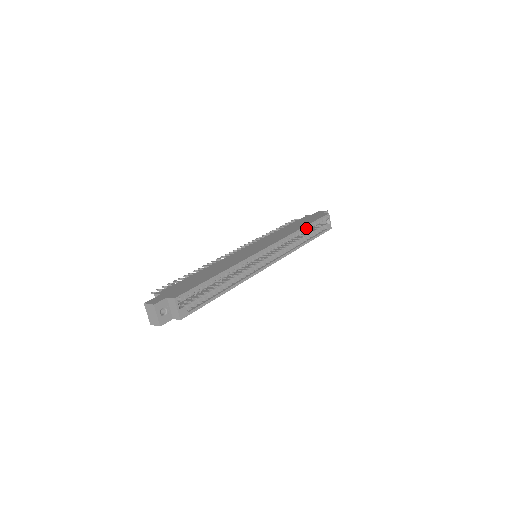
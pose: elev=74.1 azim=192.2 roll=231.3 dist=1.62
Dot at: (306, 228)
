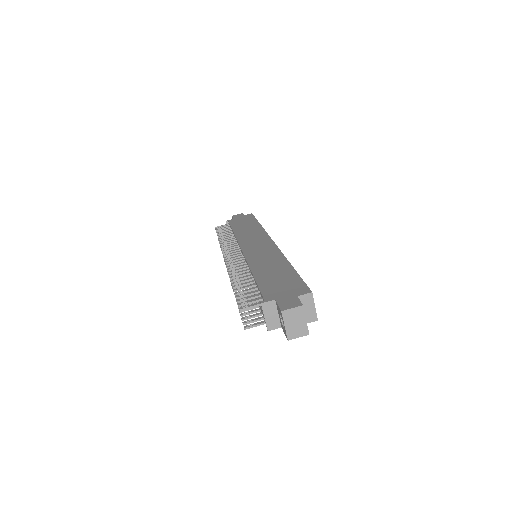
Dot at: occluded
